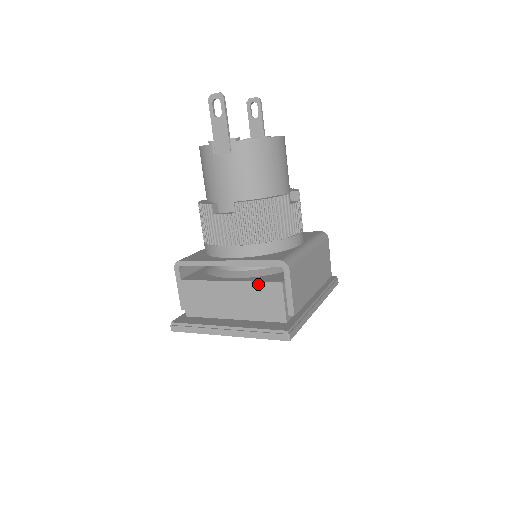
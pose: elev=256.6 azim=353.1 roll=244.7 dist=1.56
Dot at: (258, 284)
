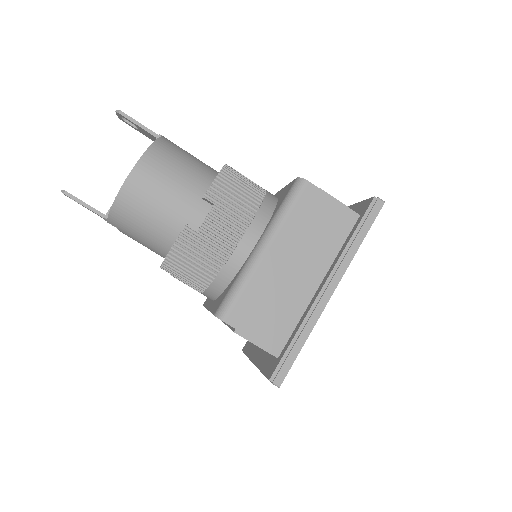
Dot at: occluded
